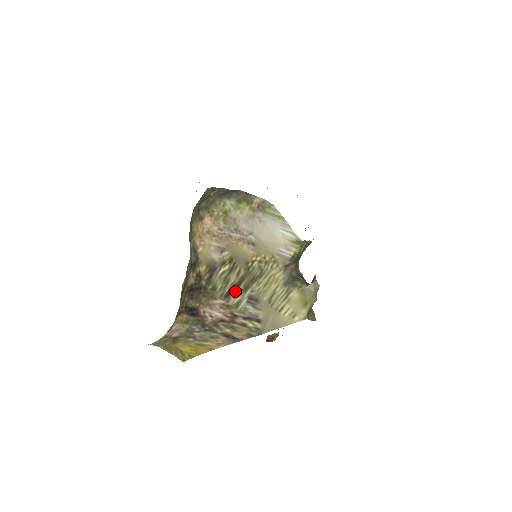
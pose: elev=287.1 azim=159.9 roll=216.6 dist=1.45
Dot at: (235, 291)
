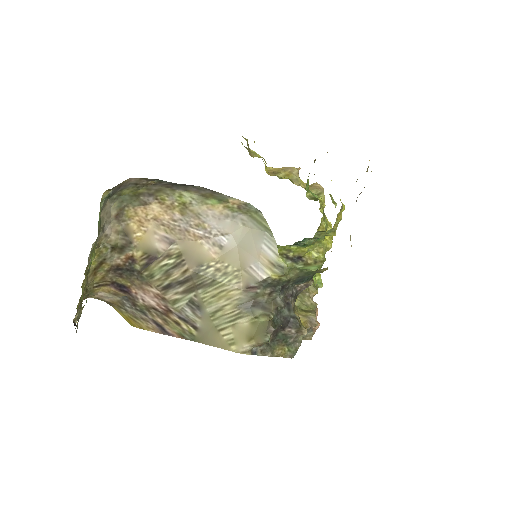
Dot at: (176, 288)
